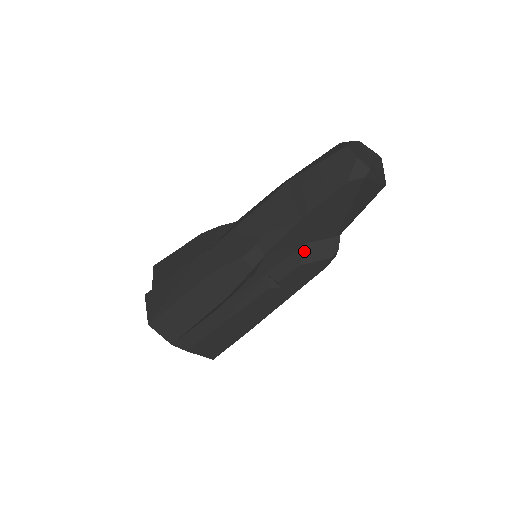
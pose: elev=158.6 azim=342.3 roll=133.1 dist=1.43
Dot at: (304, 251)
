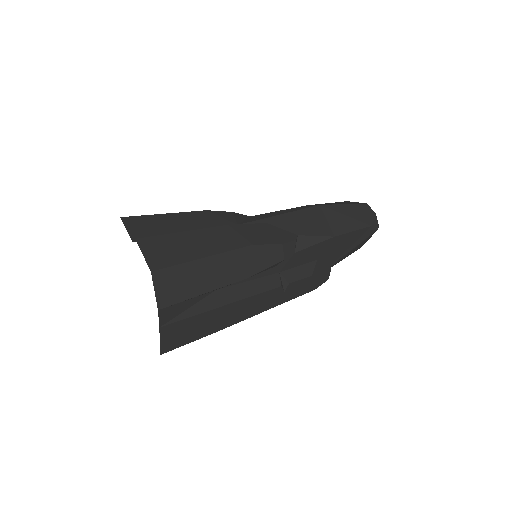
Dot at: (316, 266)
